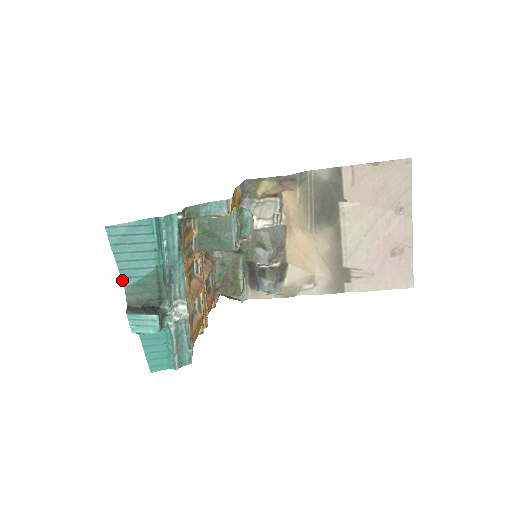
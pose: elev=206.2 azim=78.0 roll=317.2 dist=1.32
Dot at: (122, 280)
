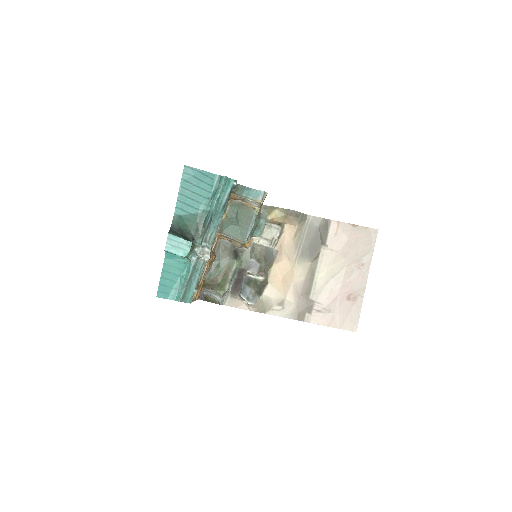
Dot at: (175, 209)
